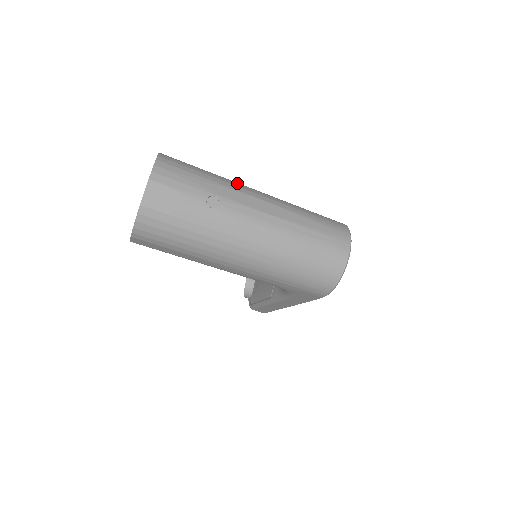
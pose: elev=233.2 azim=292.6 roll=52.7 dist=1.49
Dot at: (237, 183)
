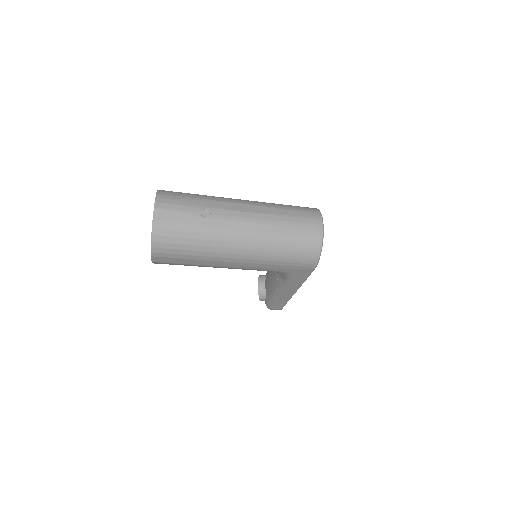
Dot at: (222, 197)
